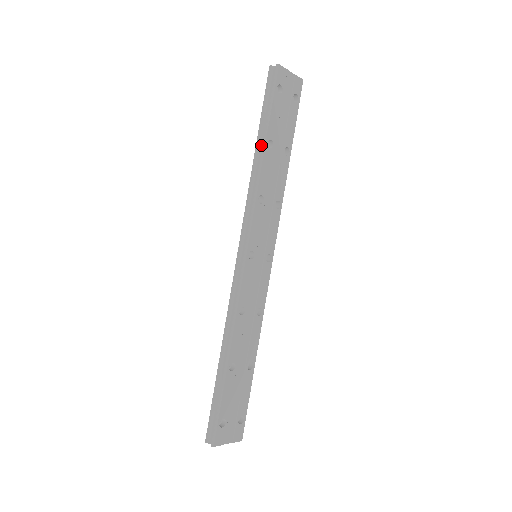
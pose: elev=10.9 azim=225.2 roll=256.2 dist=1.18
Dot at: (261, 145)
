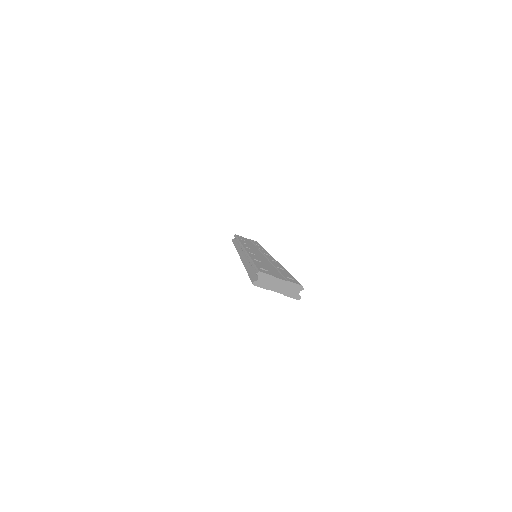
Dot at: occluded
